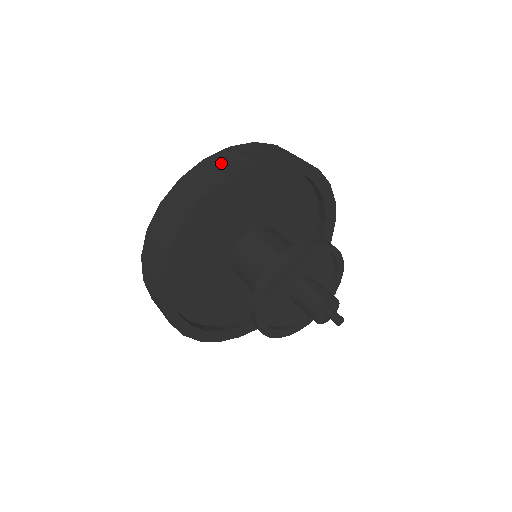
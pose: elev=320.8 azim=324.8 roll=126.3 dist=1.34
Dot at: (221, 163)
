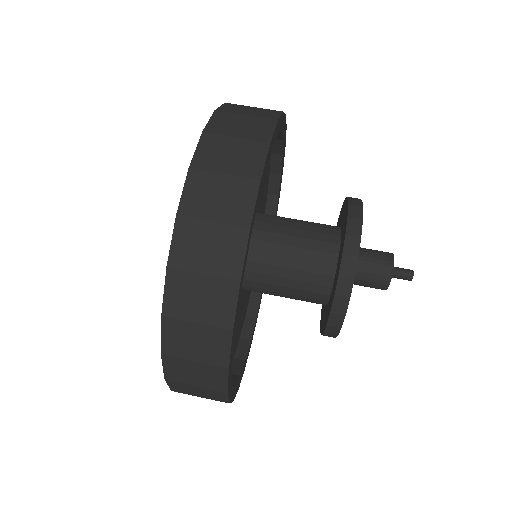
Dot at: (212, 207)
